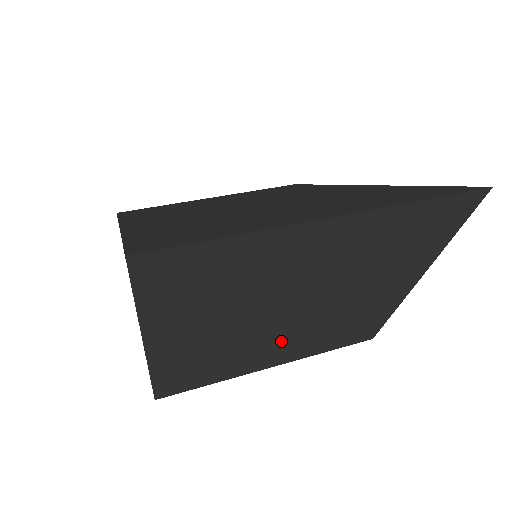
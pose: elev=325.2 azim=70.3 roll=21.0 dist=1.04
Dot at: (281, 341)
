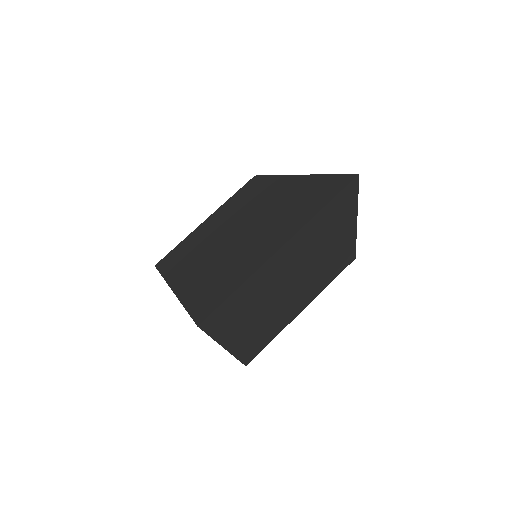
Dot at: (297, 299)
